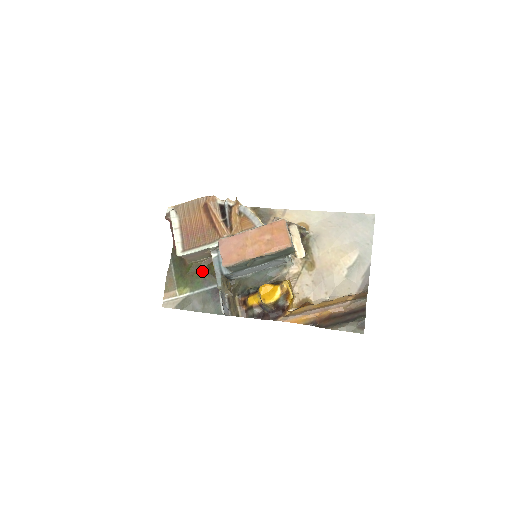
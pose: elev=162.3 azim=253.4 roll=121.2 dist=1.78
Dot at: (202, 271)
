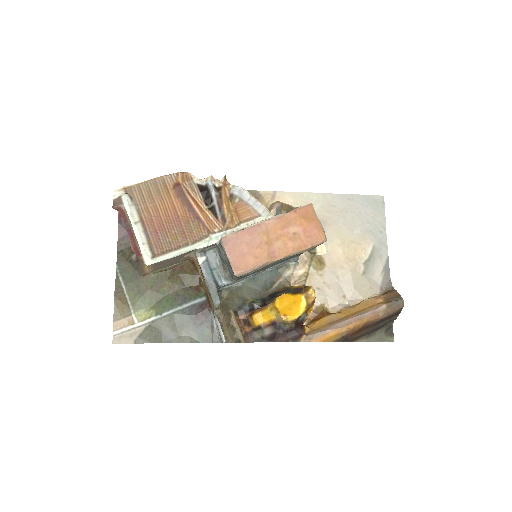
Dot at: (172, 283)
